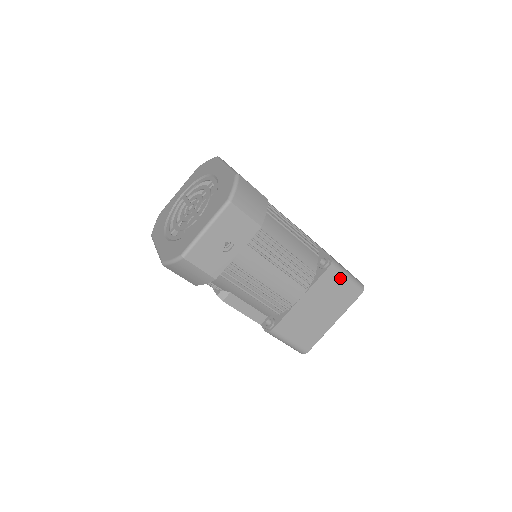
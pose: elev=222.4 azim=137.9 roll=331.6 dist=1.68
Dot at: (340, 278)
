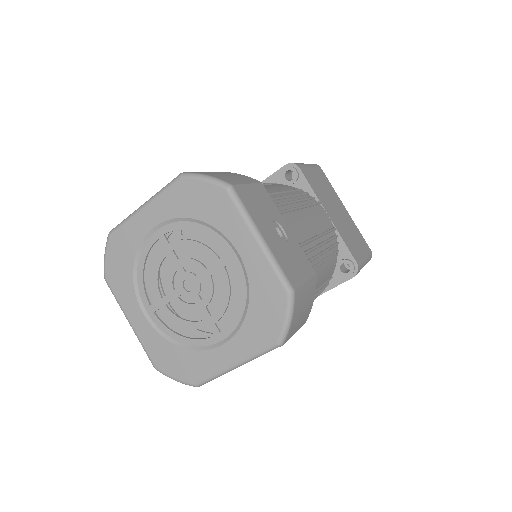
Dot at: occluded
